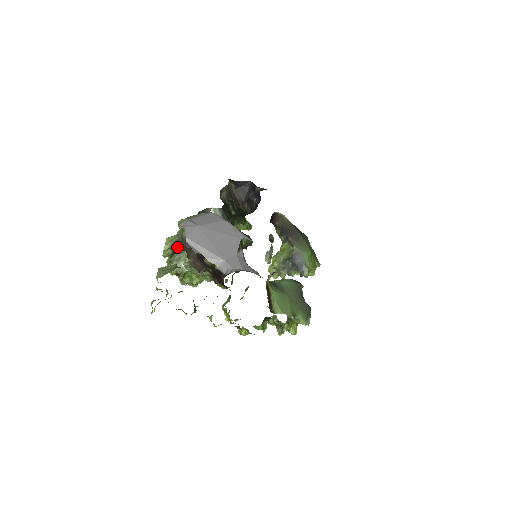
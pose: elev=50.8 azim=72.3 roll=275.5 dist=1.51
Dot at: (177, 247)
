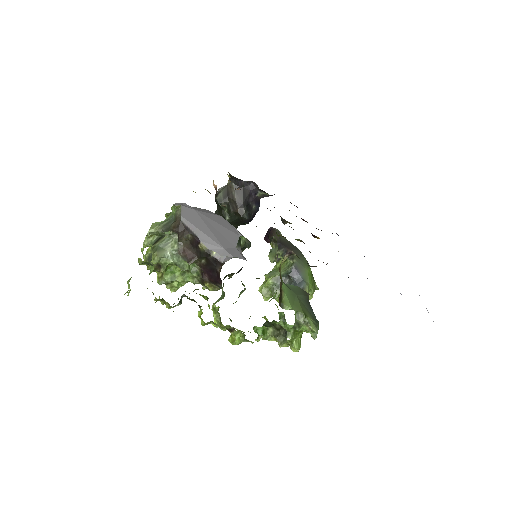
Dot at: (165, 231)
